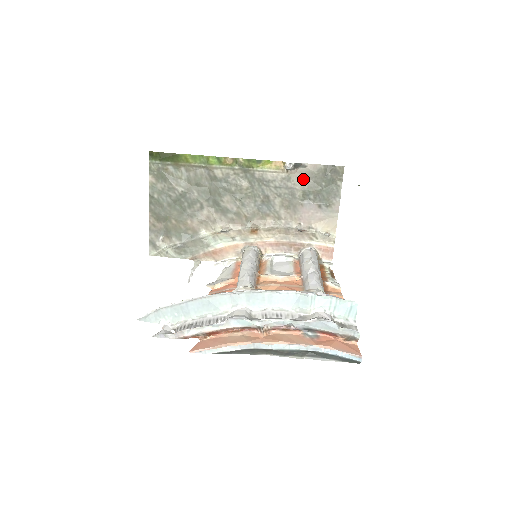
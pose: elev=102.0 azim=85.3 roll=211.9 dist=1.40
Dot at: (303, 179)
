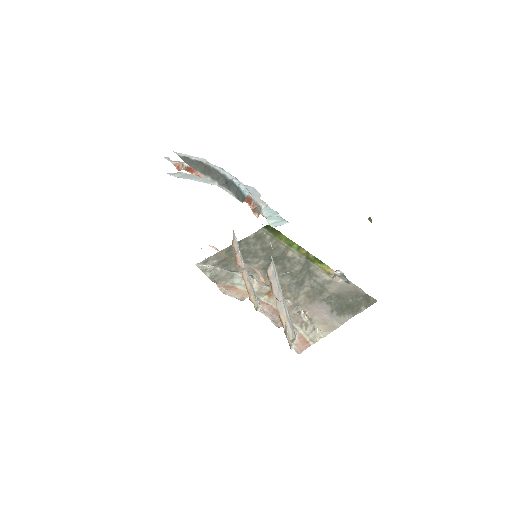
Dot at: (339, 289)
